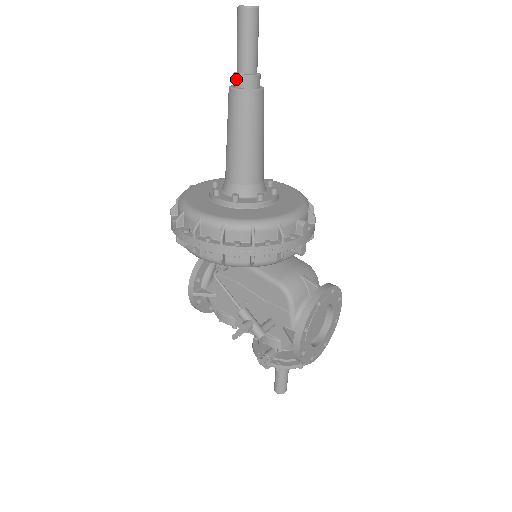
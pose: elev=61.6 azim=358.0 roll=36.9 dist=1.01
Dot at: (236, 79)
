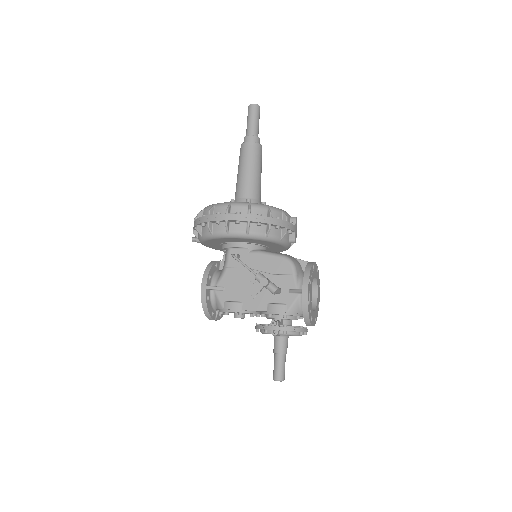
Dot at: (248, 138)
